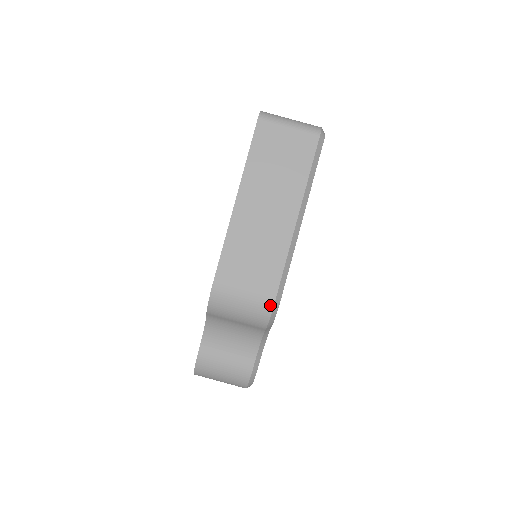
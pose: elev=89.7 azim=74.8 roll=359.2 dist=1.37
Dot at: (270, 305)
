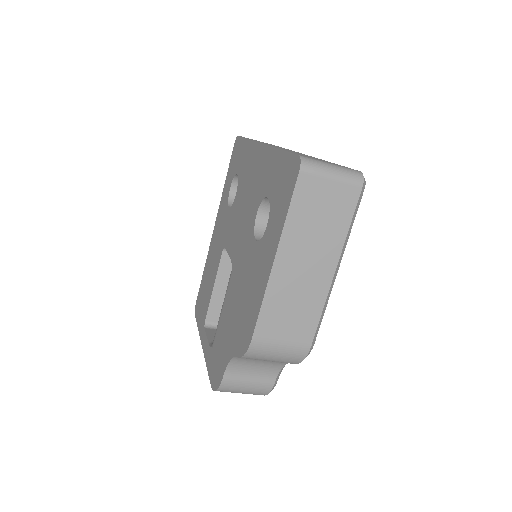
Dot at: (305, 352)
